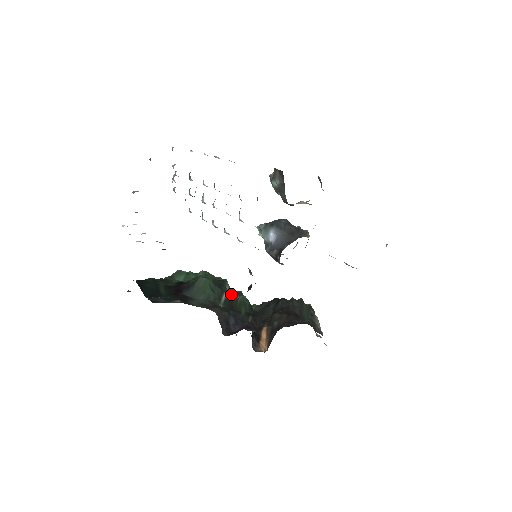
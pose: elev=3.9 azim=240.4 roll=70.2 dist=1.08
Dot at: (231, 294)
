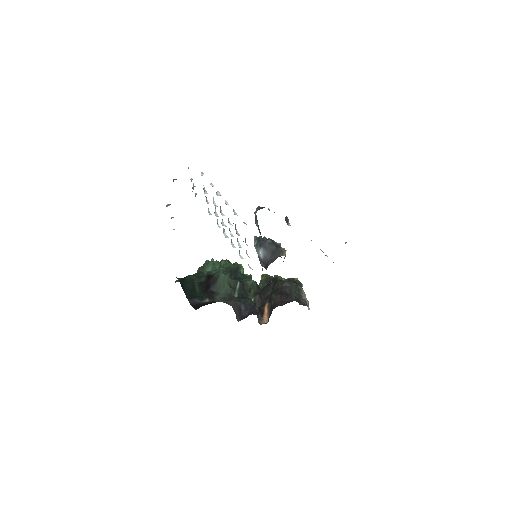
Dot at: (243, 280)
